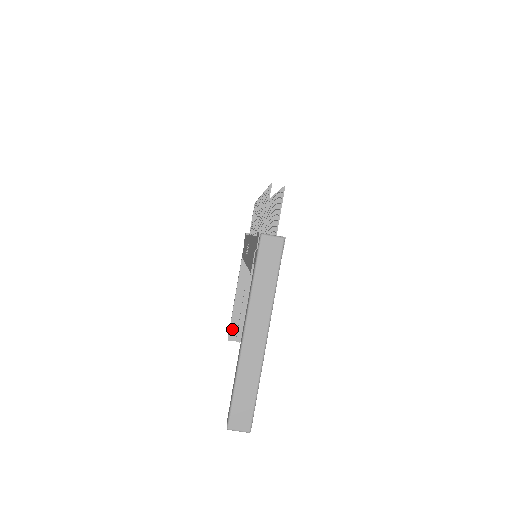
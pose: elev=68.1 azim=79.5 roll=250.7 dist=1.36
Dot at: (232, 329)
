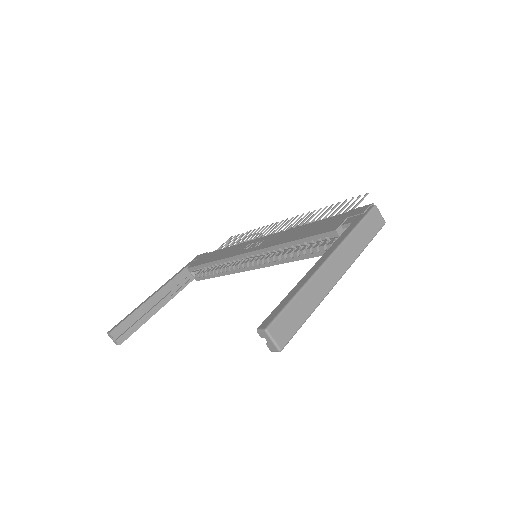
Dot at: (123, 325)
